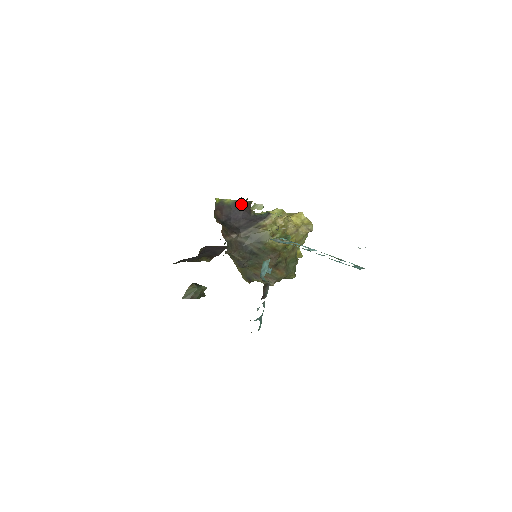
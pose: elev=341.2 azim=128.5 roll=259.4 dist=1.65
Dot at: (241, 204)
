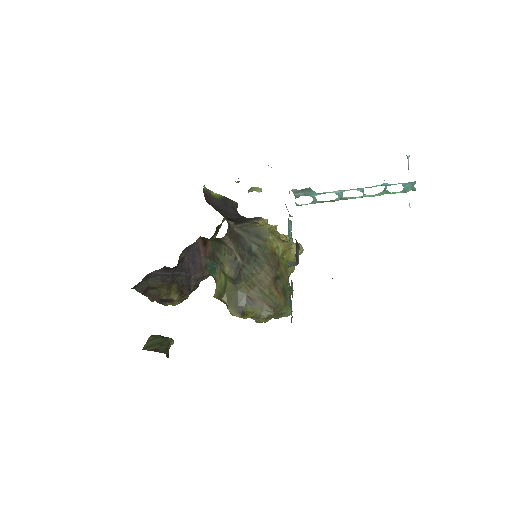
Dot at: (228, 202)
